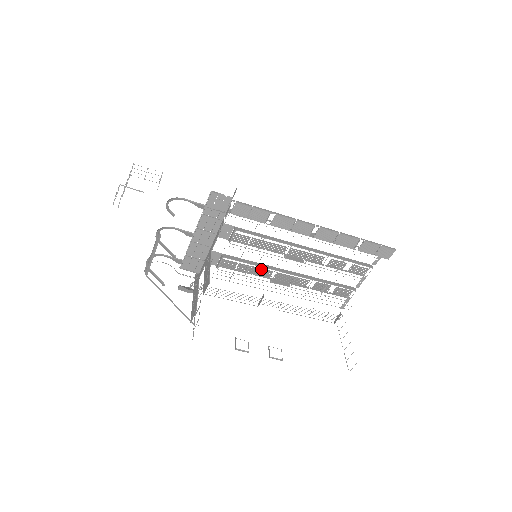
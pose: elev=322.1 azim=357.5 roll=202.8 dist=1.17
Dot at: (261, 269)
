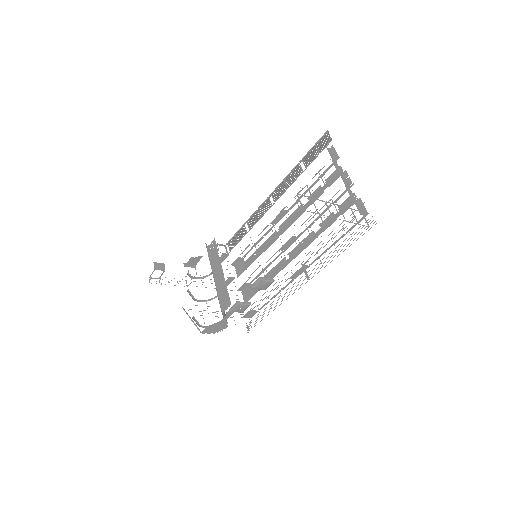
Dot at: (277, 265)
